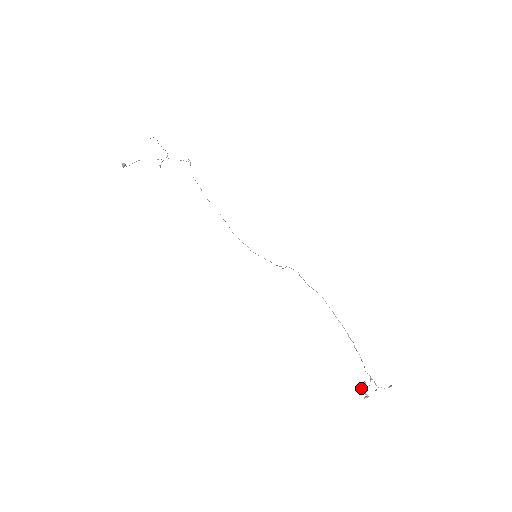
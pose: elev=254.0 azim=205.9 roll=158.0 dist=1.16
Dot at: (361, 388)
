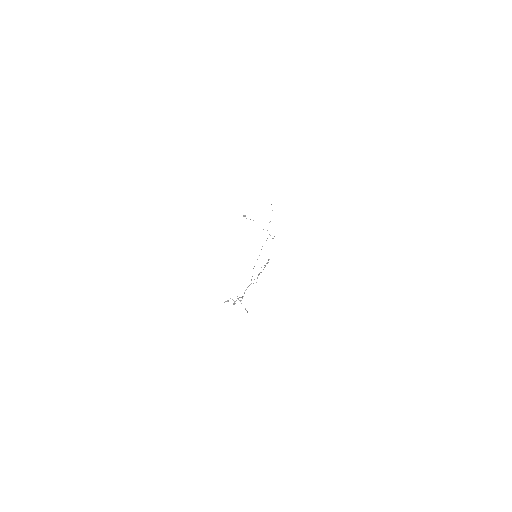
Dot at: (230, 298)
